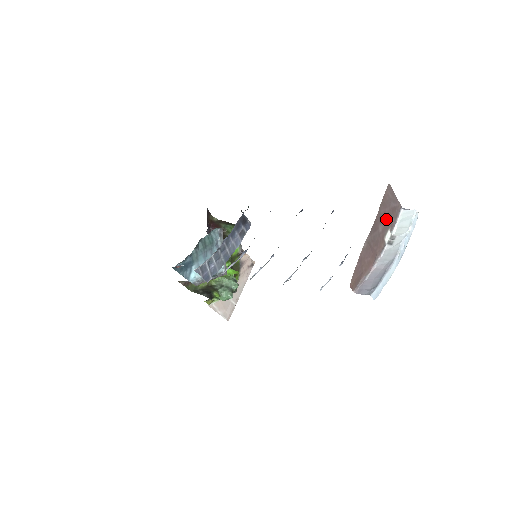
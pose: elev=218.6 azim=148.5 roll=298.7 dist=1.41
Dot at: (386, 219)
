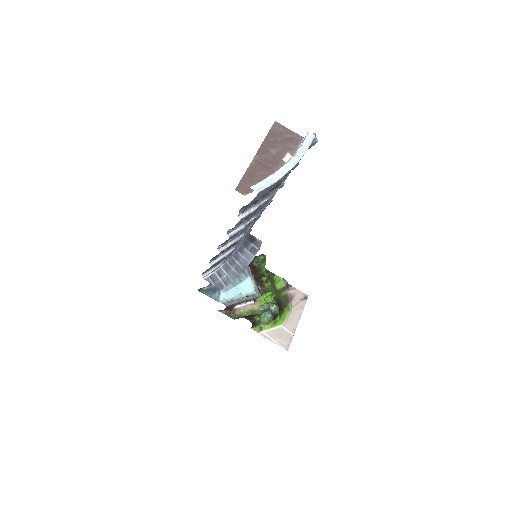
Dot at: (280, 145)
